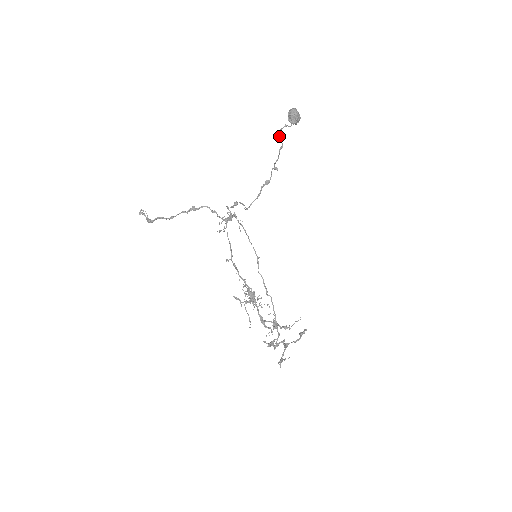
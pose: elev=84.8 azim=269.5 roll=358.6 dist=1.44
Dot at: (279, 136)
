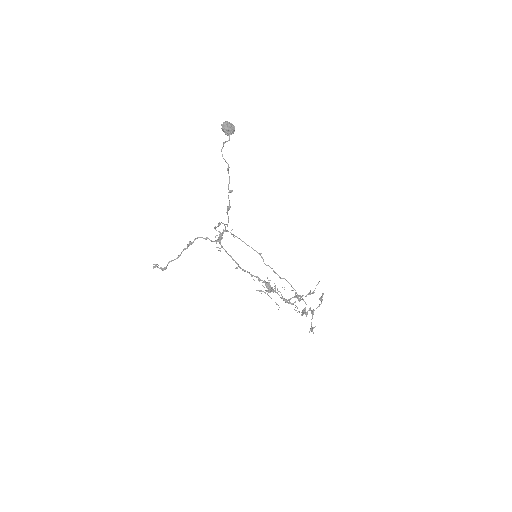
Dot at: occluded
